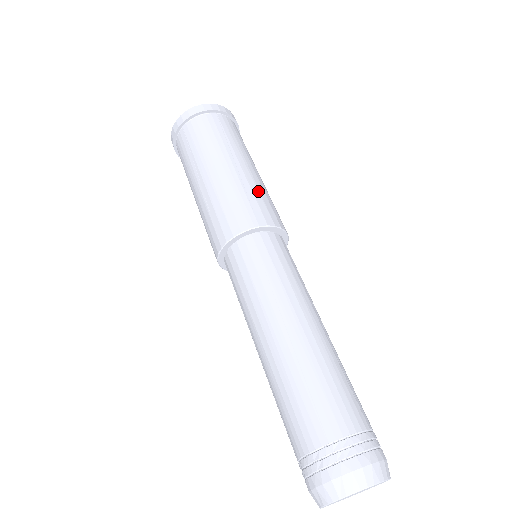
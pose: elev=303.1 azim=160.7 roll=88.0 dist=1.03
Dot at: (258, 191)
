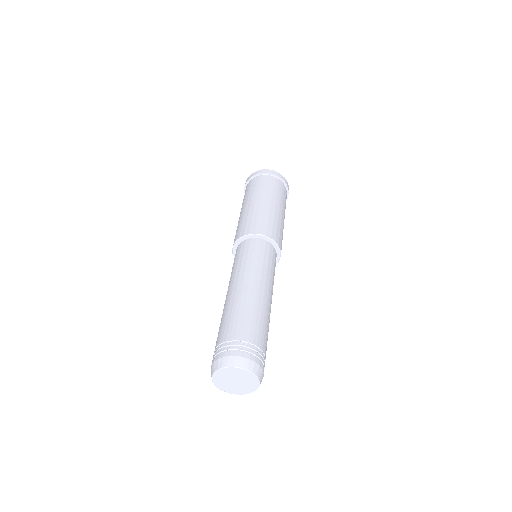
Dot at: (251, 216)
